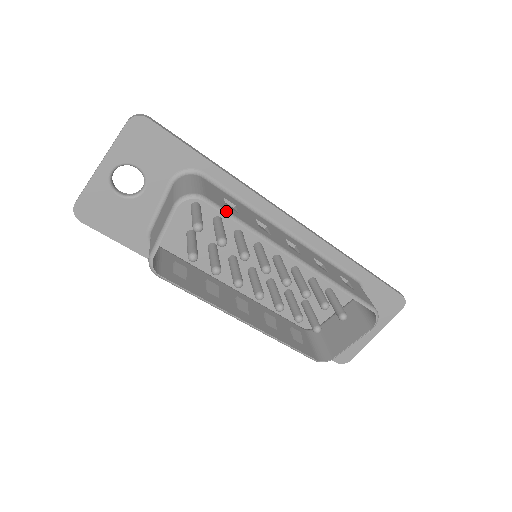
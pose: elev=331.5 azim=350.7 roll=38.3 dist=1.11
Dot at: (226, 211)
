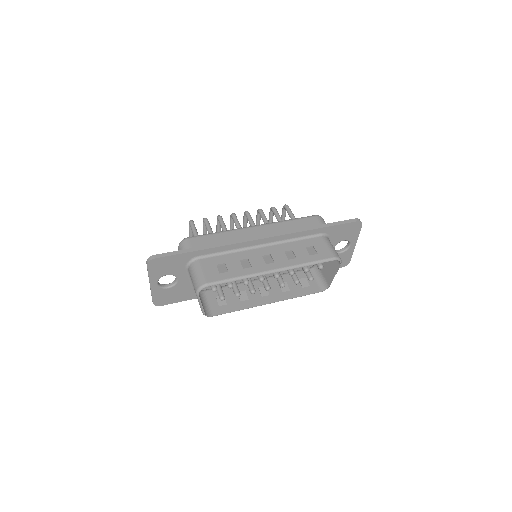
Dot at: (221, 281)
